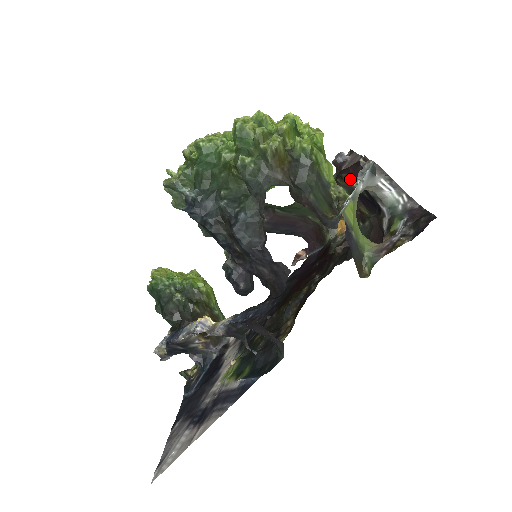
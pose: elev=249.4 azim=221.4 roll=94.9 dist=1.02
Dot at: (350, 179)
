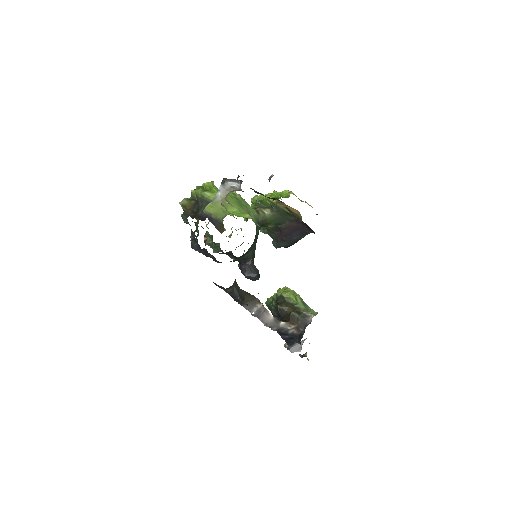
Dot at: (252, 189)
